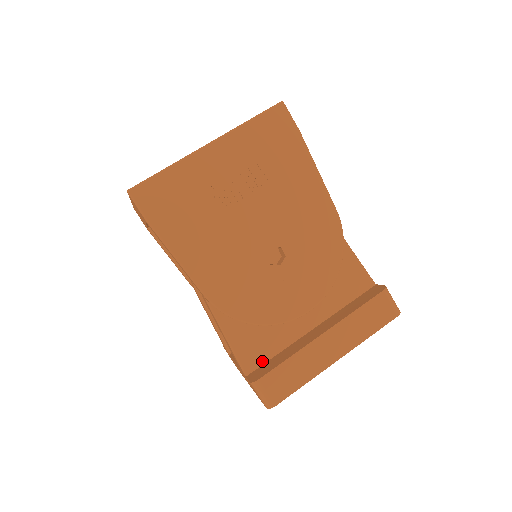
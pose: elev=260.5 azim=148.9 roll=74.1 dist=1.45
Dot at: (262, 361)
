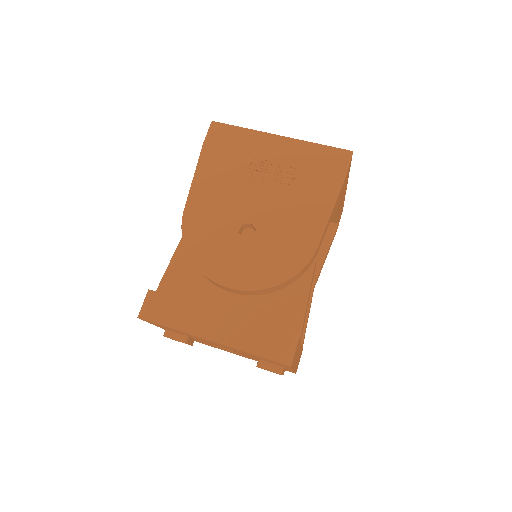
Dot at: (173, 296)
